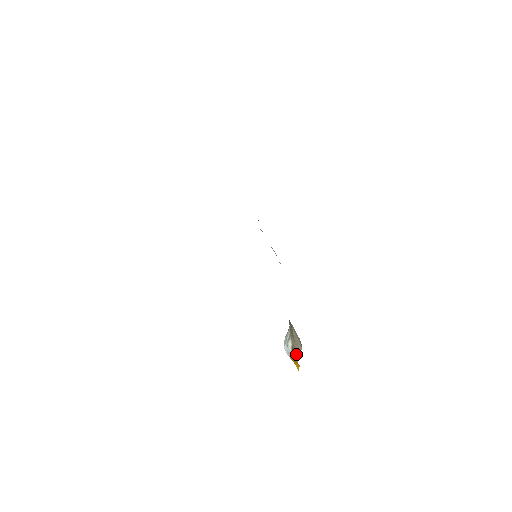
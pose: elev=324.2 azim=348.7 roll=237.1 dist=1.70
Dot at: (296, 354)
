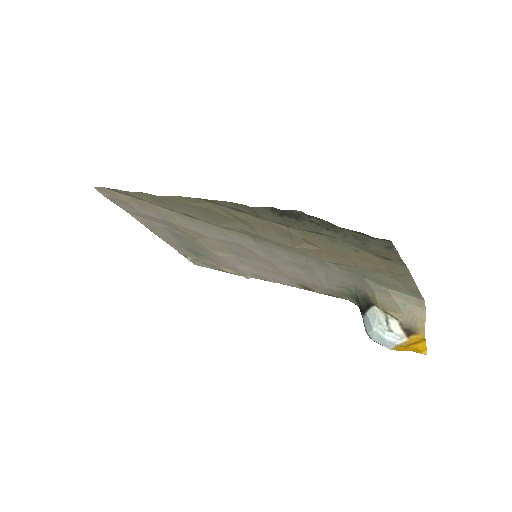
Dot at: (416, 328)
